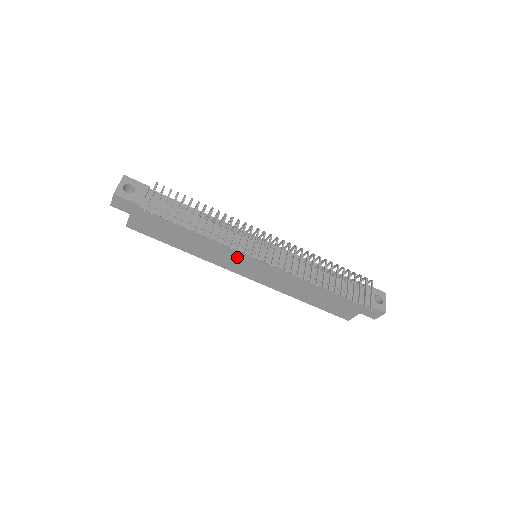
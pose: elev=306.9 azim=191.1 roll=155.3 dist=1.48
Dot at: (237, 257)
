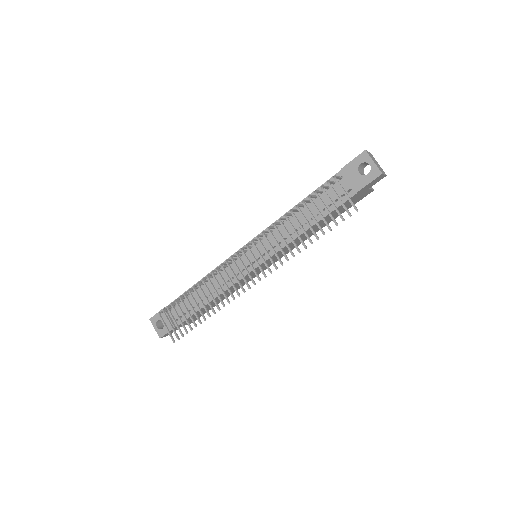
Dot at: (247, 277)
